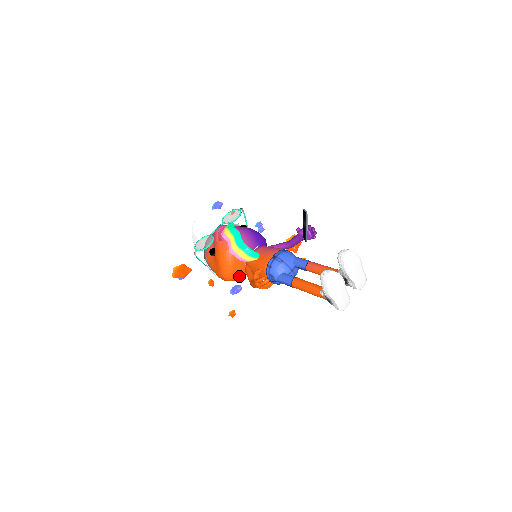
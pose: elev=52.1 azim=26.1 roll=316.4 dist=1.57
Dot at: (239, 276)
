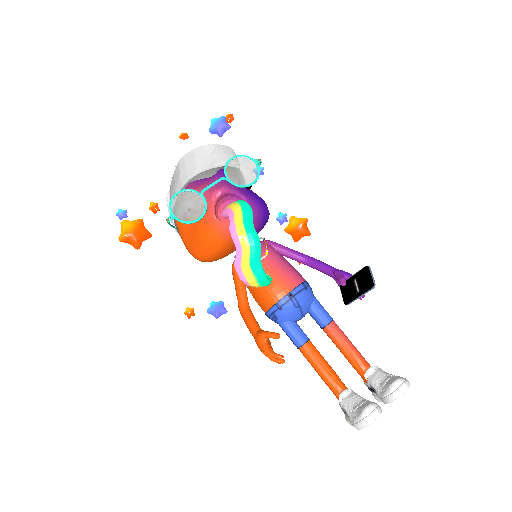
Dot at: (216, 260)
